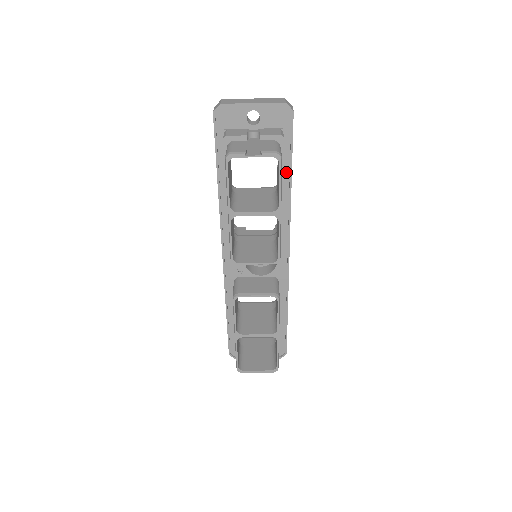
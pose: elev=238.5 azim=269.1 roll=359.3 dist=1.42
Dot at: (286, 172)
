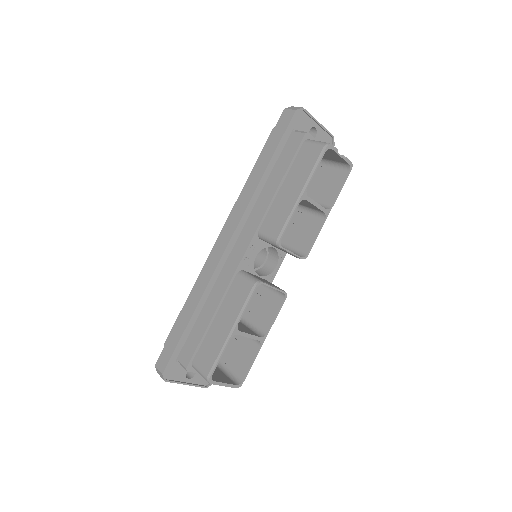
Dot at: occluded
